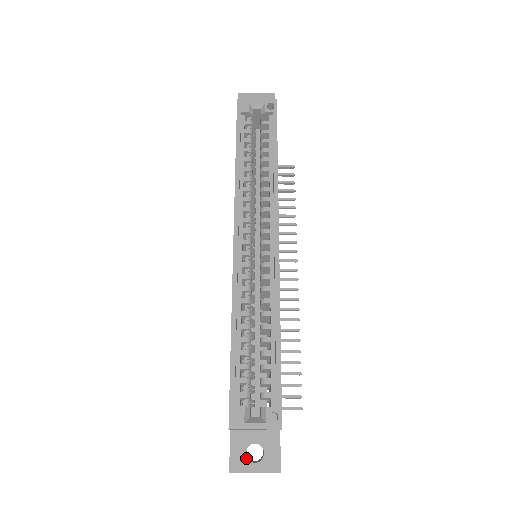
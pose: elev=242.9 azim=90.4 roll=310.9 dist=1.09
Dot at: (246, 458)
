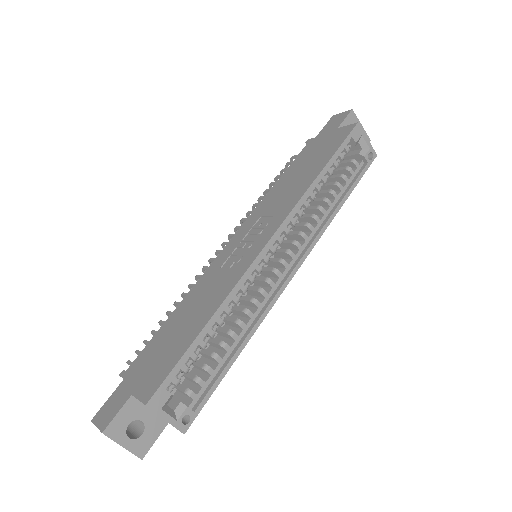
Dot at: (125, 429)
